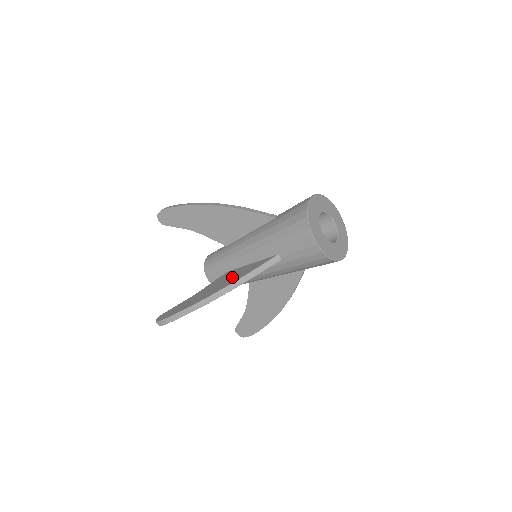
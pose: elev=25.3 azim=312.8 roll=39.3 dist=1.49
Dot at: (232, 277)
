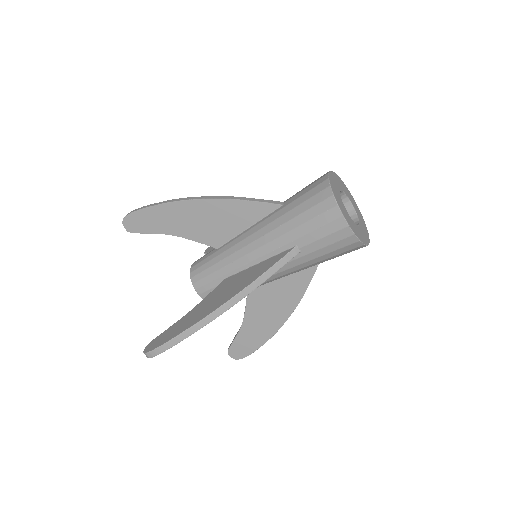
Dot at: (239, 282)
